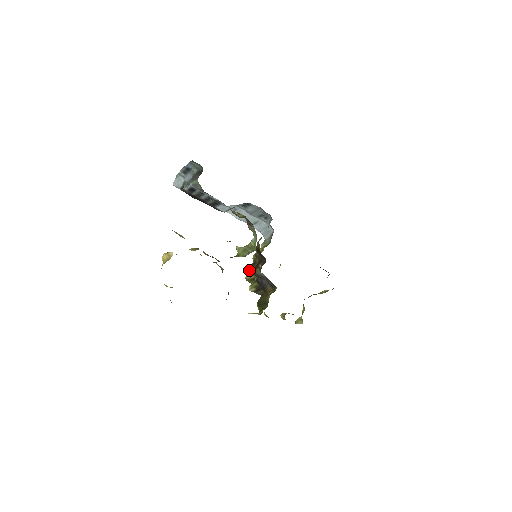
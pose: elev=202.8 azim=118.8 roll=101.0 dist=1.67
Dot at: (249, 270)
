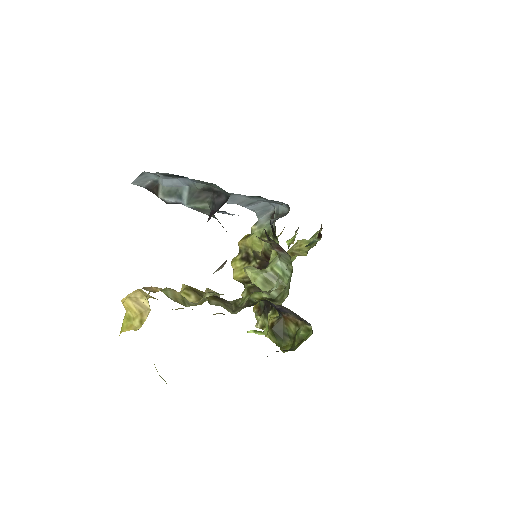
Dot at: (237, 266)
